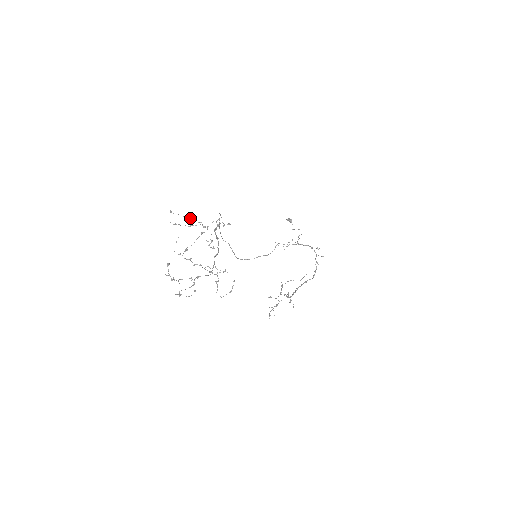
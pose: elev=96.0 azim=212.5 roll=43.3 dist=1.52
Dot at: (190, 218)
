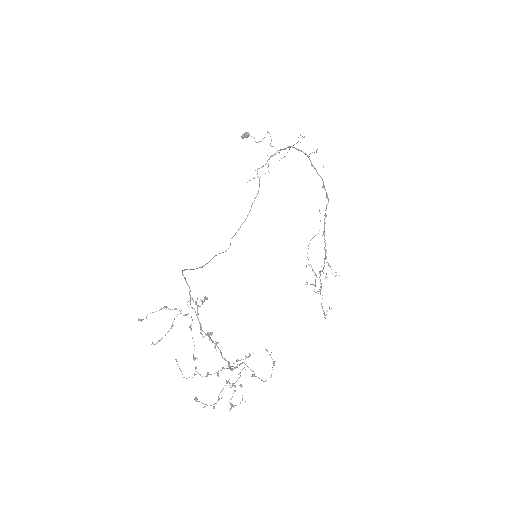
Dot at: occluded
